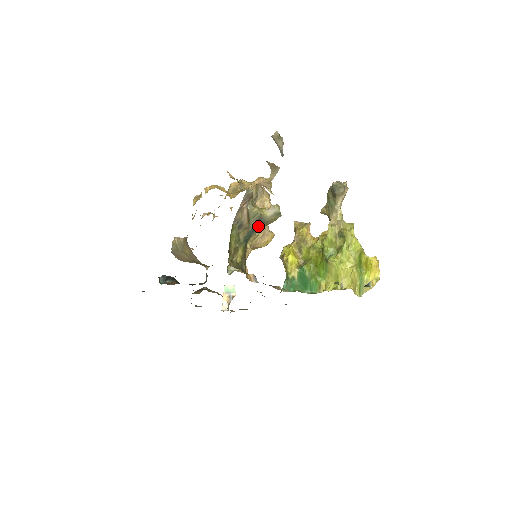
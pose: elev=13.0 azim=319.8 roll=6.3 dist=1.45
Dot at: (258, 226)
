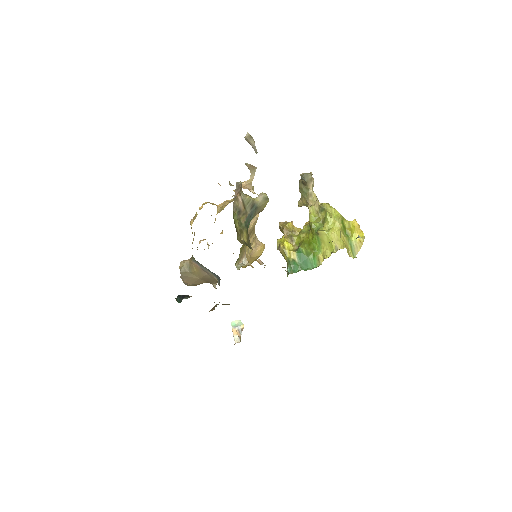
Dot at: (253, 212)
